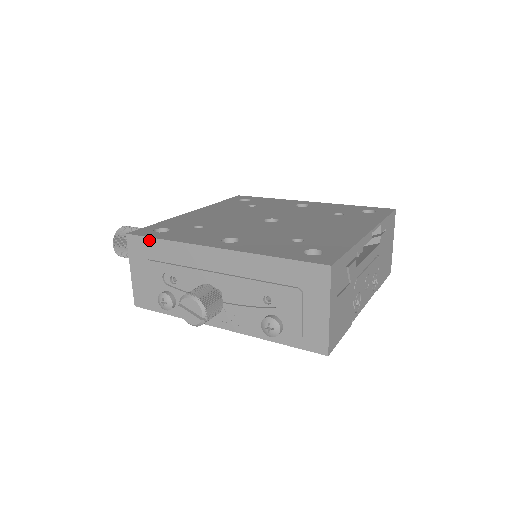
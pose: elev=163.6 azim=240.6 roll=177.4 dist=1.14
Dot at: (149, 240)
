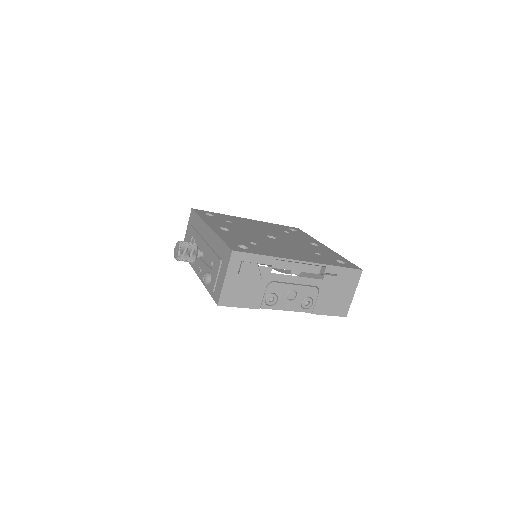
Dot at: (196, 214)
